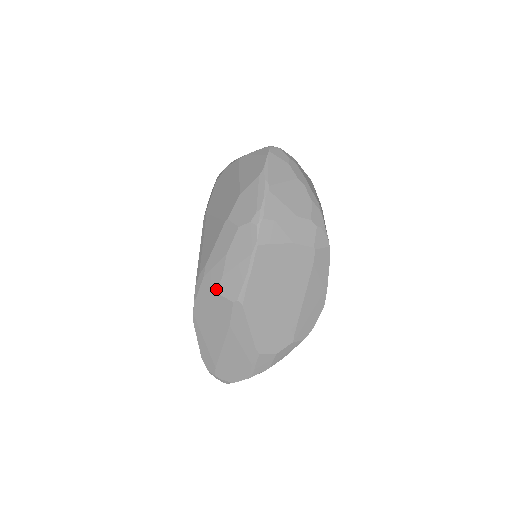
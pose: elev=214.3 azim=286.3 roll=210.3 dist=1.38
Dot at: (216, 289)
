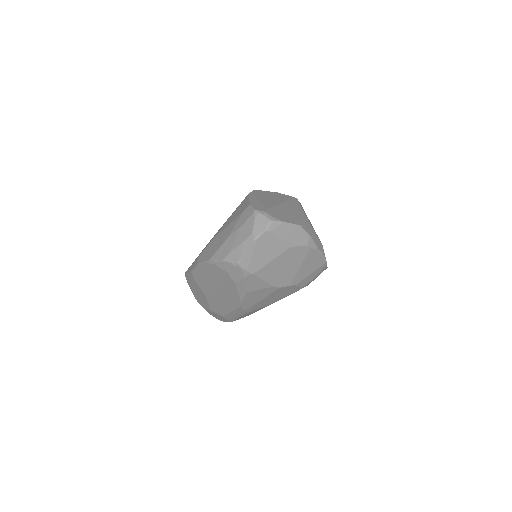
Dot at: occluded
